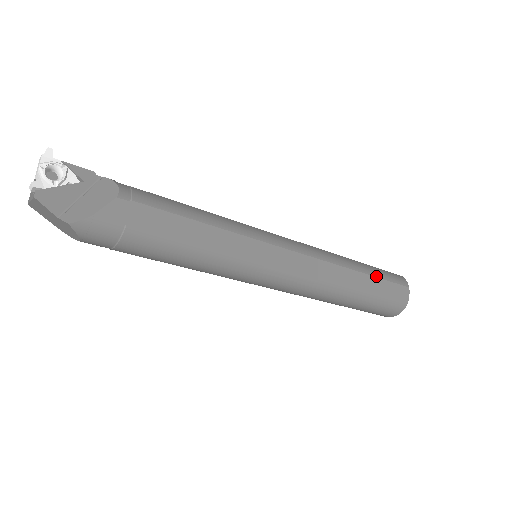
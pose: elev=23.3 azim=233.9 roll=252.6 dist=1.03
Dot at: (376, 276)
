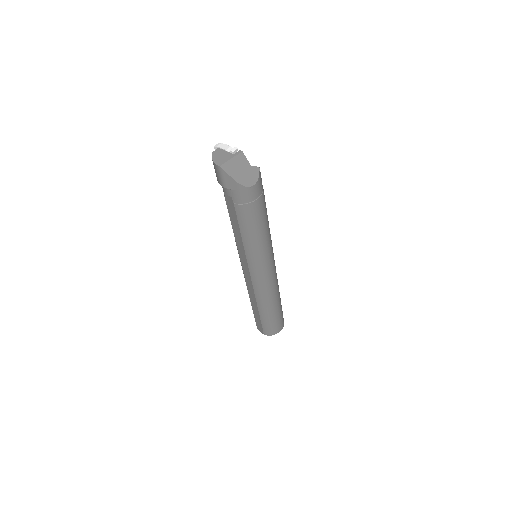
Dot at: occluded
